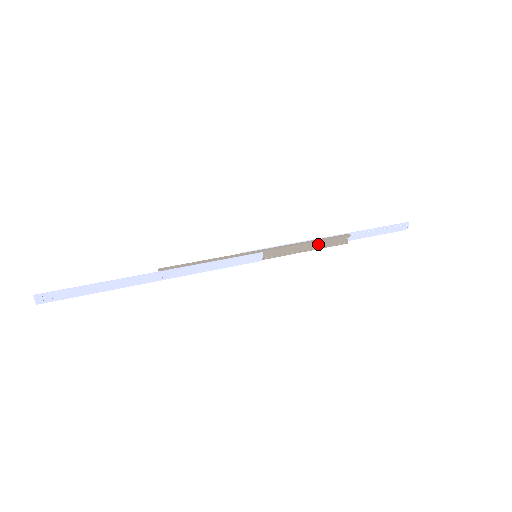
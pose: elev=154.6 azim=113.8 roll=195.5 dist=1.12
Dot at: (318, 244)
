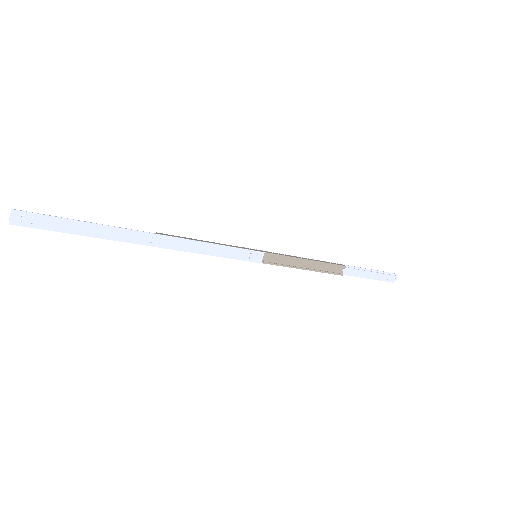
Dot at: (316, 266)
